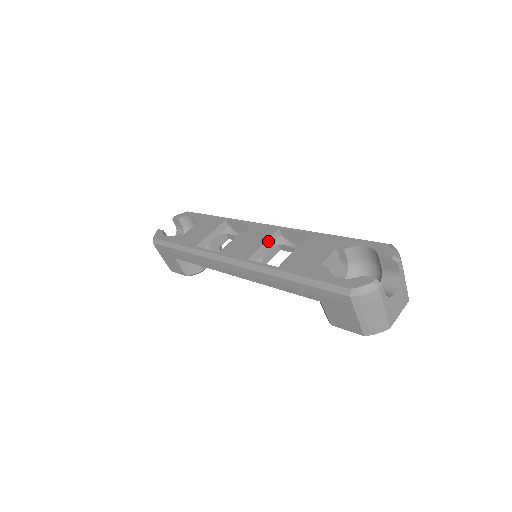
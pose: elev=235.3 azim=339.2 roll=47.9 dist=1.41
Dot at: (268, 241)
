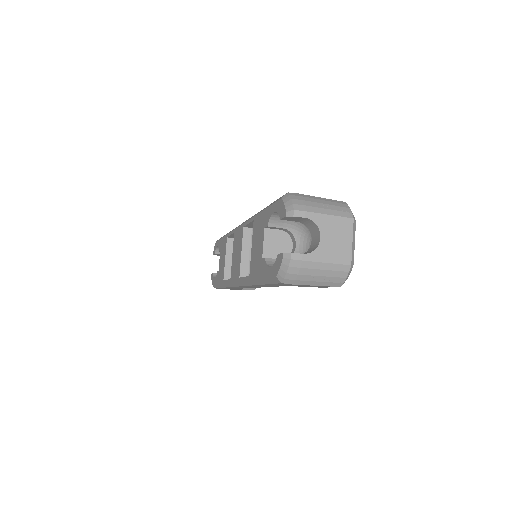
Dot at: (243, 246)
